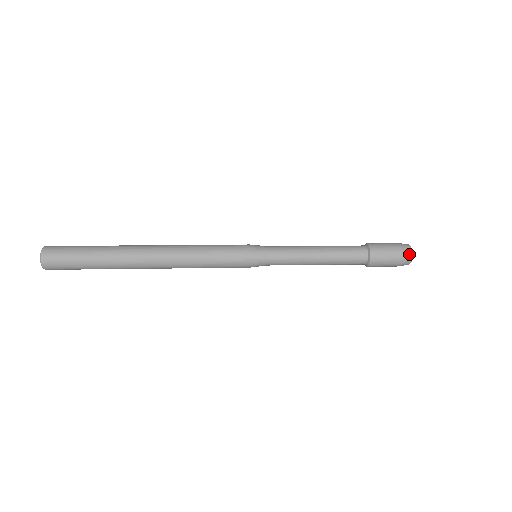
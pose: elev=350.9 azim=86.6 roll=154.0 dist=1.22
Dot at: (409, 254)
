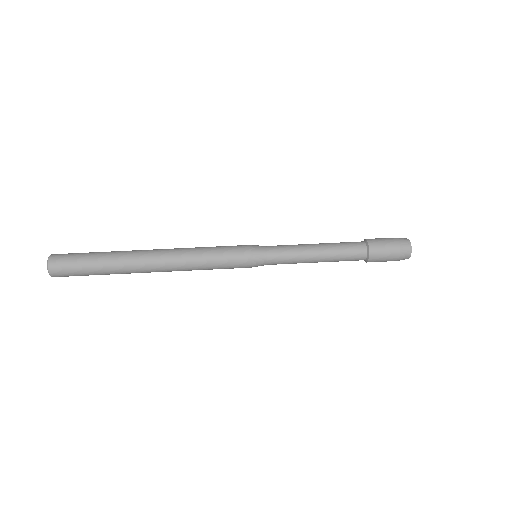
Dot at: occluded
